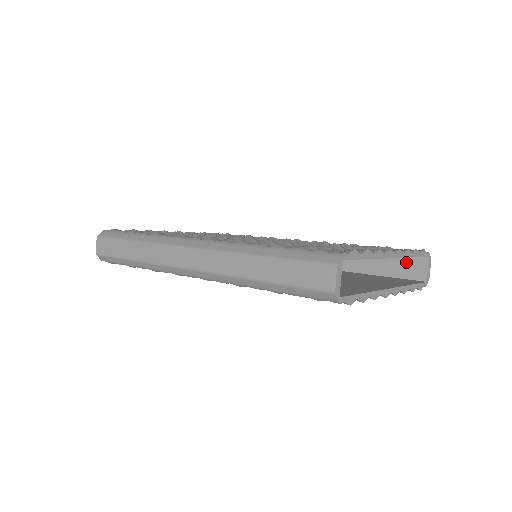
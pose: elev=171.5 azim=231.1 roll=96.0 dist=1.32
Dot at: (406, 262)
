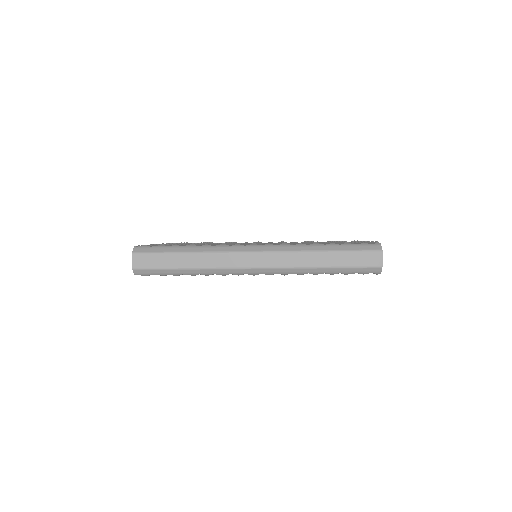
Dot at: occluded
